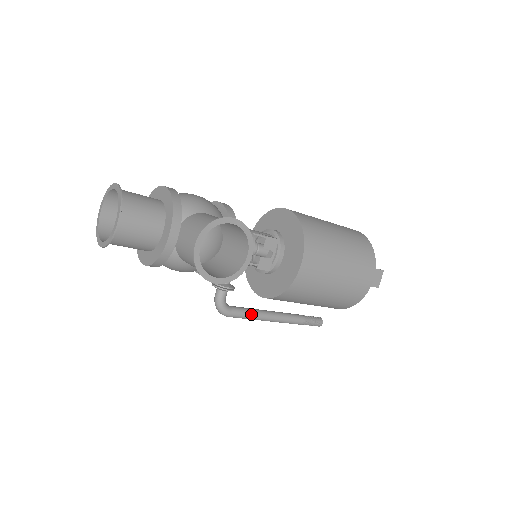
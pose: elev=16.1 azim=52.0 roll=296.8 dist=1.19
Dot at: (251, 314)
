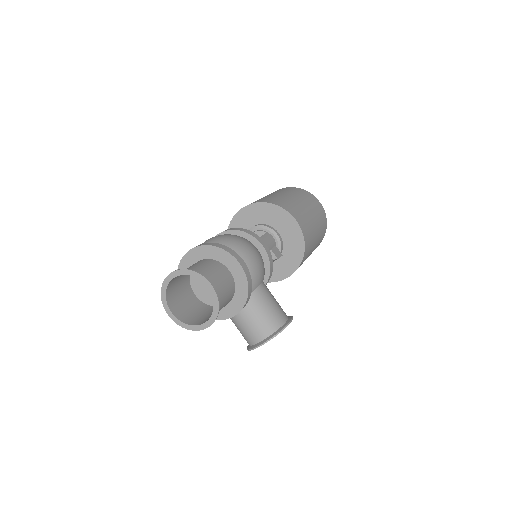
Dot at: occluded
